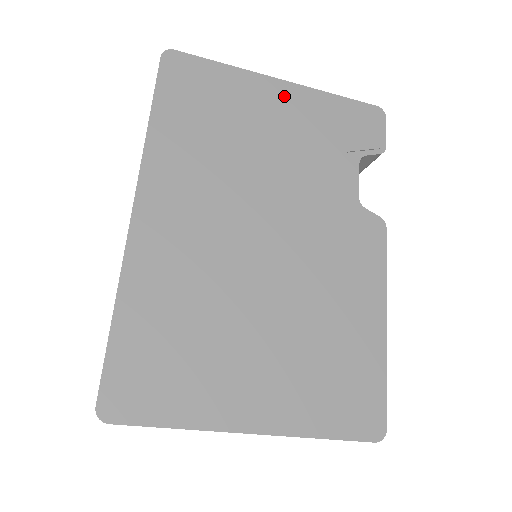
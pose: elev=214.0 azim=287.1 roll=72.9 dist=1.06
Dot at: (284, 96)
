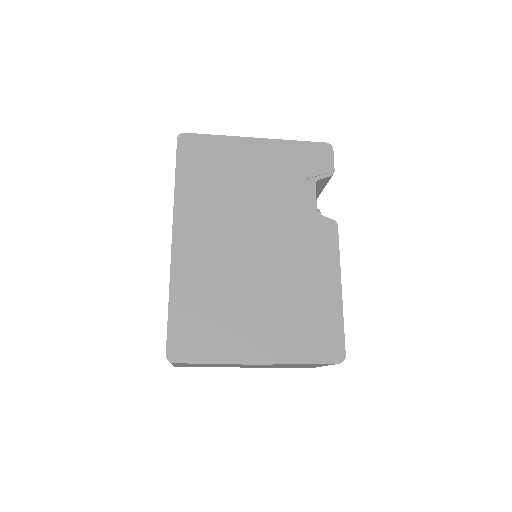
Dot at: (259, 149)
